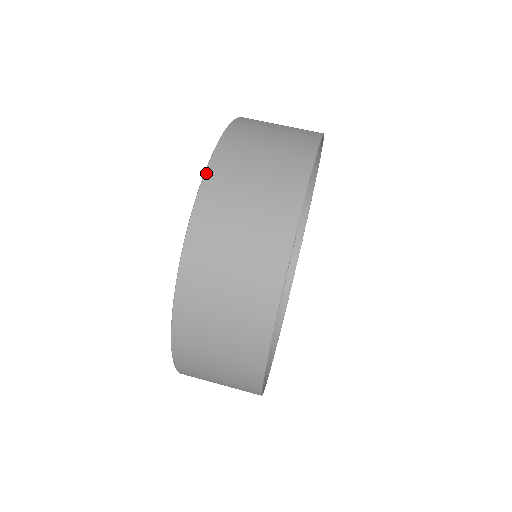
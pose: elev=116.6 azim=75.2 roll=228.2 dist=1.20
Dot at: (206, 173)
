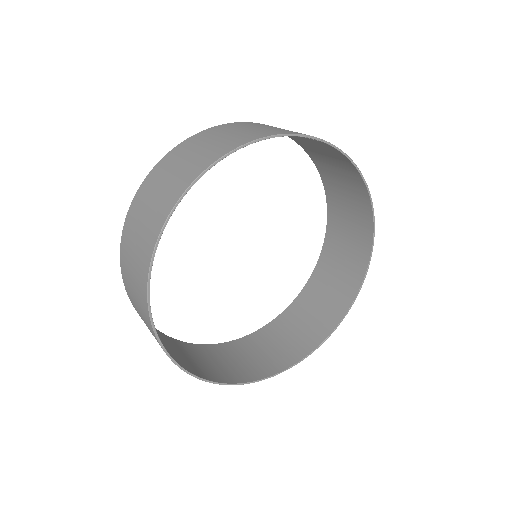
Dot at: (190, 137)
